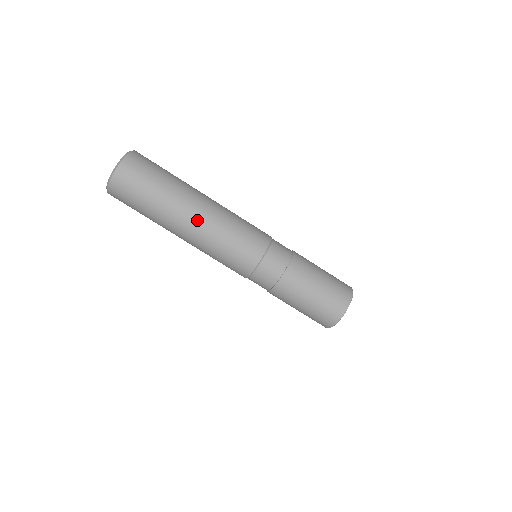
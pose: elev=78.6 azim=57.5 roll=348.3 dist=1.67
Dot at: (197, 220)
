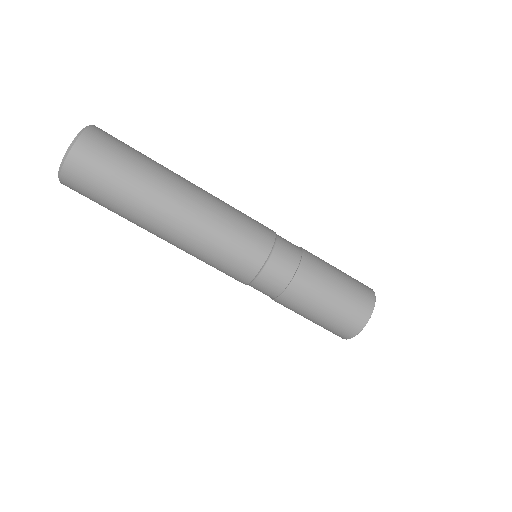
Dot at: (189, 202)
